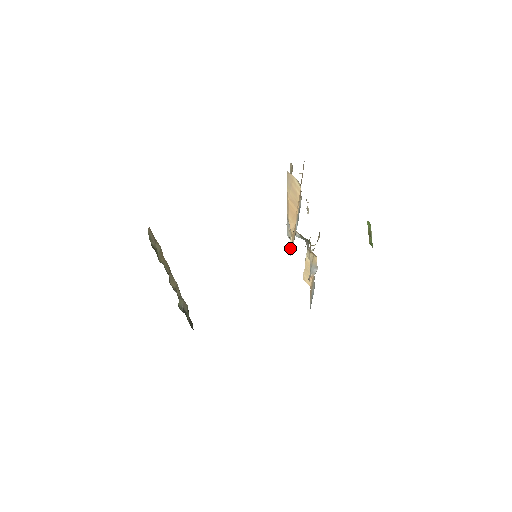
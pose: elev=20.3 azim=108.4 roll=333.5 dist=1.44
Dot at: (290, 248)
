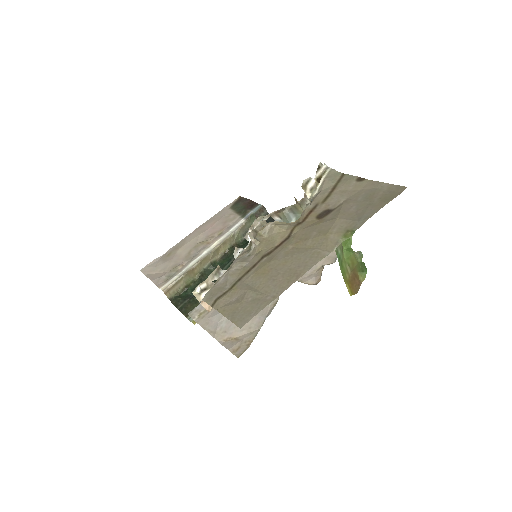
Dot at: occluded
